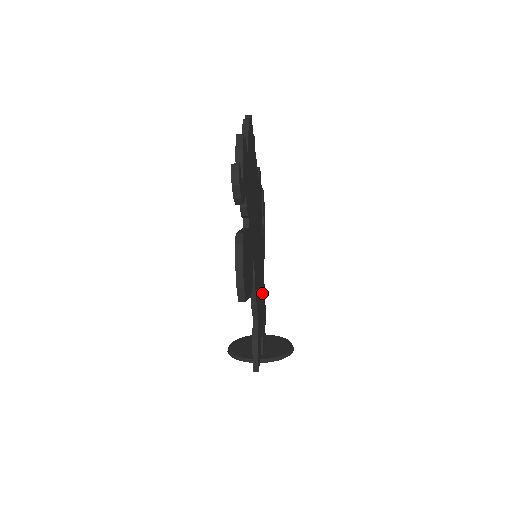
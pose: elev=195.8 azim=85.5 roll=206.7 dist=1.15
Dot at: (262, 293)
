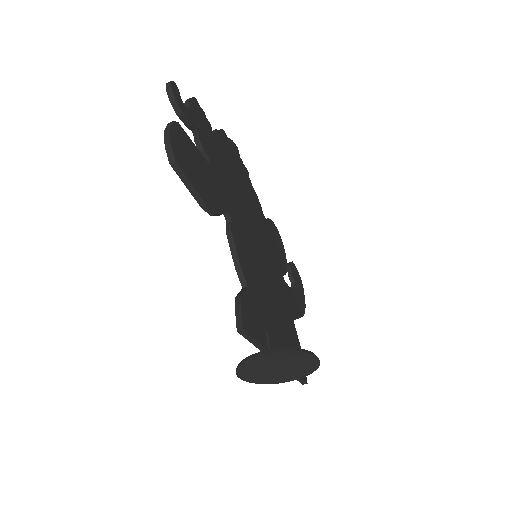
Dot at: (281, 319)
